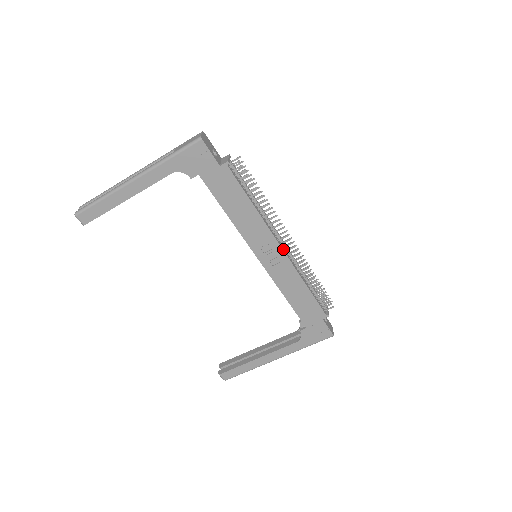
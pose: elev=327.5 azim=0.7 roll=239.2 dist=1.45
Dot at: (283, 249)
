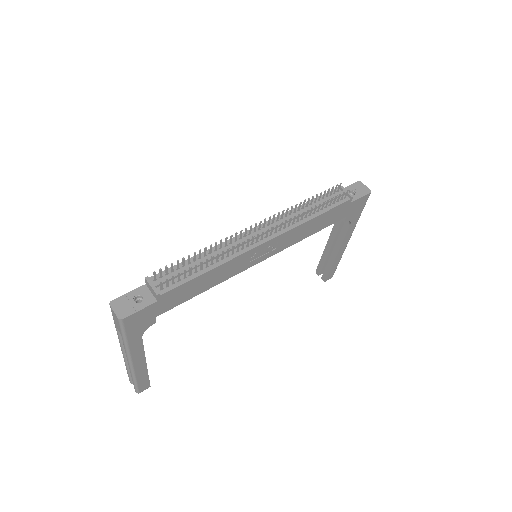
Dot at: (268, 239)
